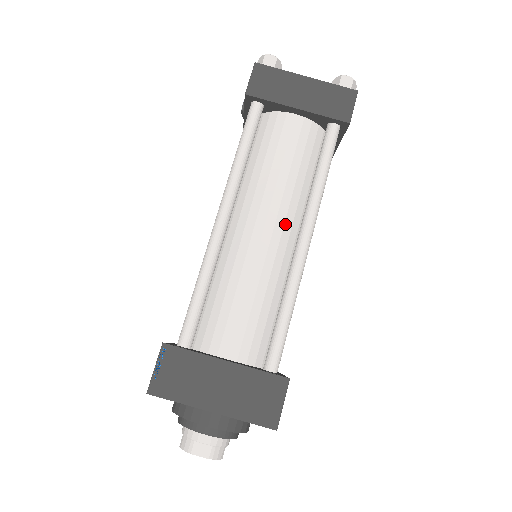
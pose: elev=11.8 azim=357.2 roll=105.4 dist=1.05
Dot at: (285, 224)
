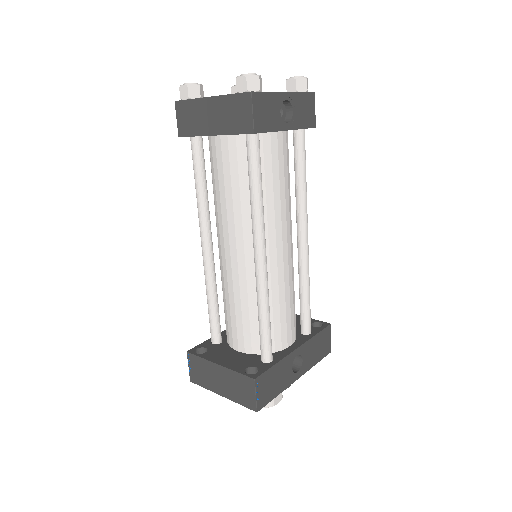
Dot at: (244, 242)
